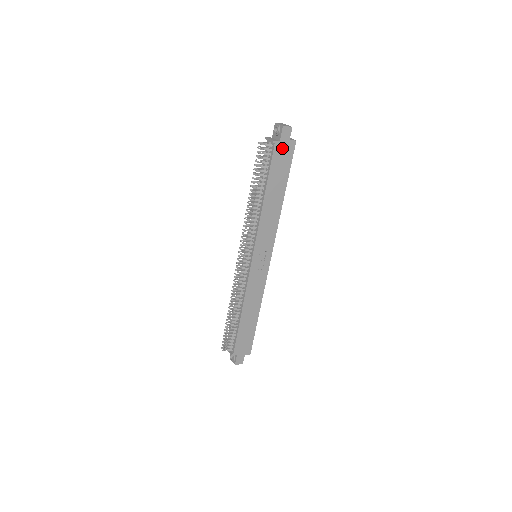
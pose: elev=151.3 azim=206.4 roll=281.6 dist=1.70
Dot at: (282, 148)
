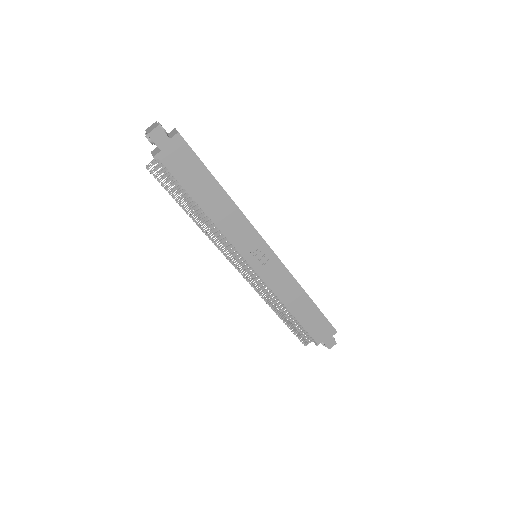
Dot at: (171, 154)
